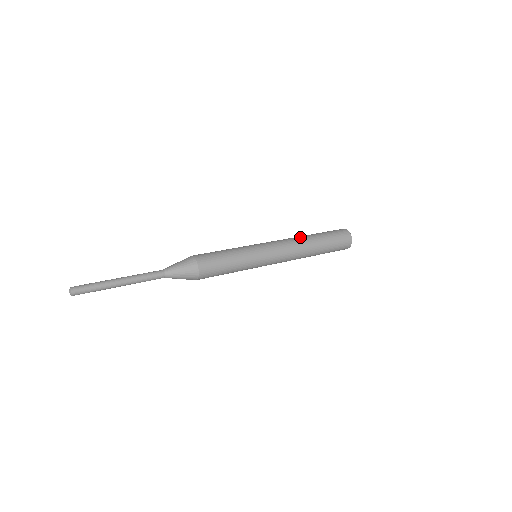
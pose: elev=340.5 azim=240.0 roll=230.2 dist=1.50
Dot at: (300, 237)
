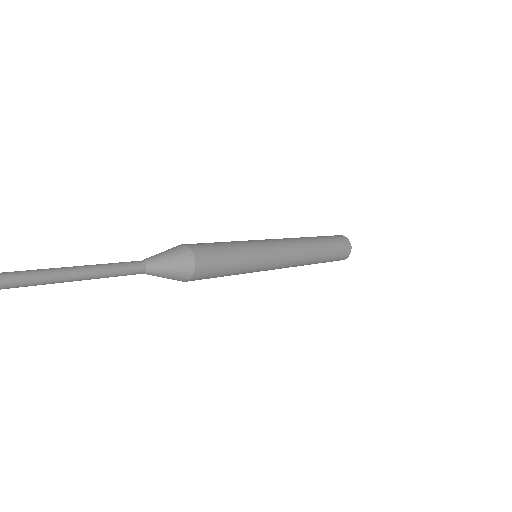
Dot at: (305, 239)
